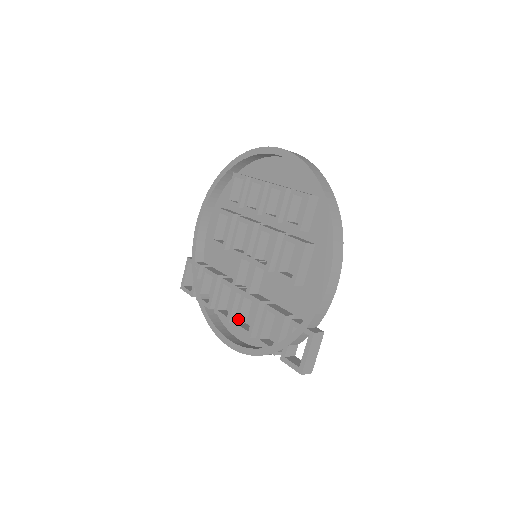
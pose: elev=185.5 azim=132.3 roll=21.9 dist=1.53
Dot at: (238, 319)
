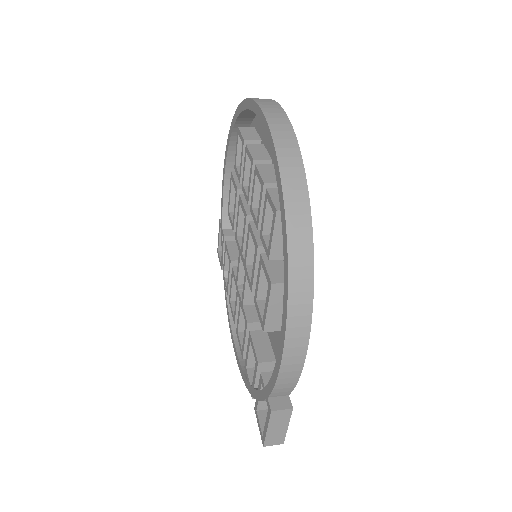
Dot at: (238, 327)
